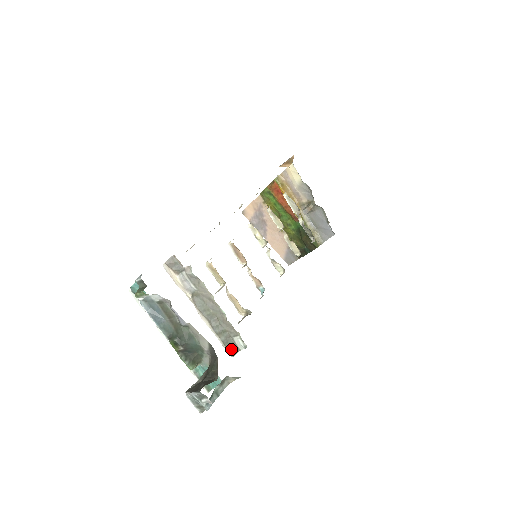
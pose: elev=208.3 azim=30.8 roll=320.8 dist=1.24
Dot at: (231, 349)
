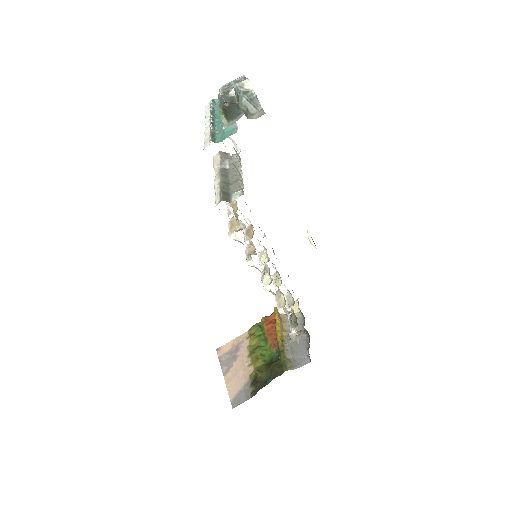
Dot at: (224, 197)
